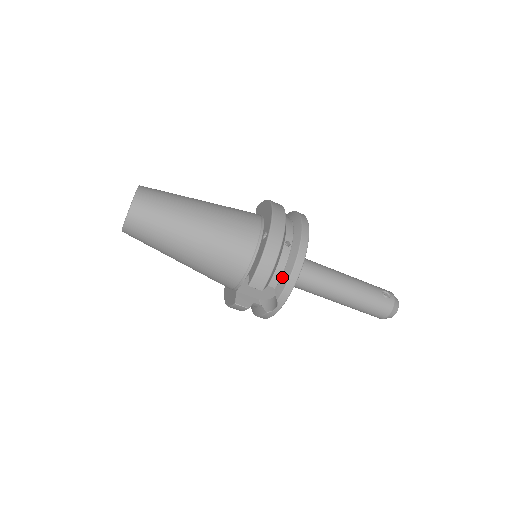
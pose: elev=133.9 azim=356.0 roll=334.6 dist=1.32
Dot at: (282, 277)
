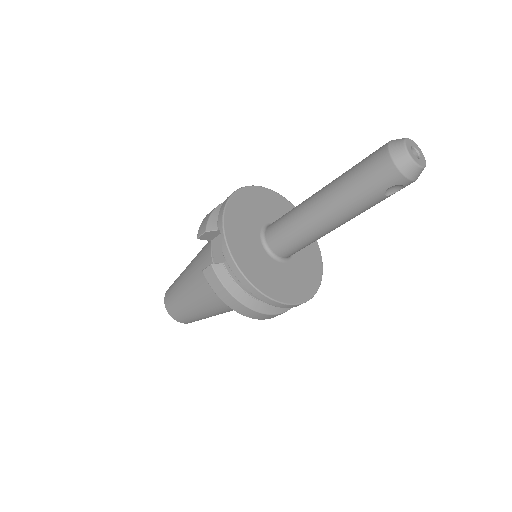
Dot at: occluded
